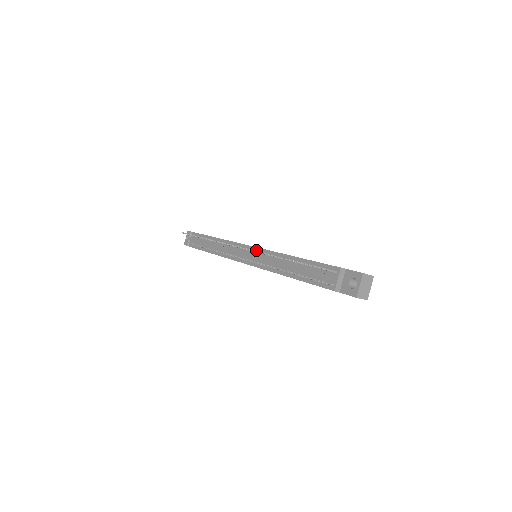
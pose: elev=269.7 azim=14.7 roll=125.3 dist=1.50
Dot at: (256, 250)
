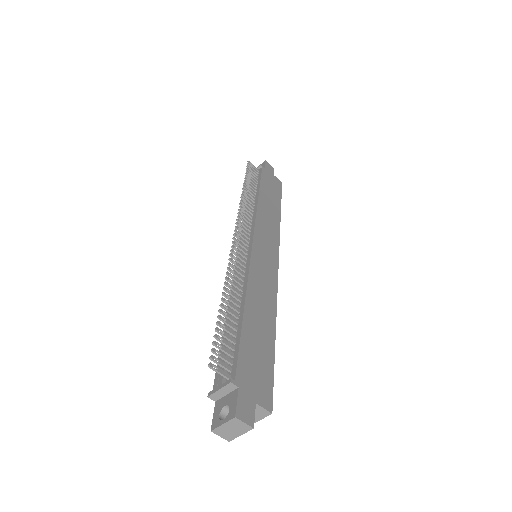
Dot at: (248, 254)
